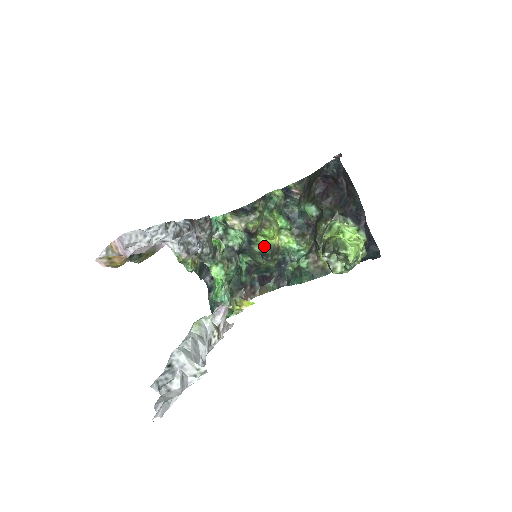
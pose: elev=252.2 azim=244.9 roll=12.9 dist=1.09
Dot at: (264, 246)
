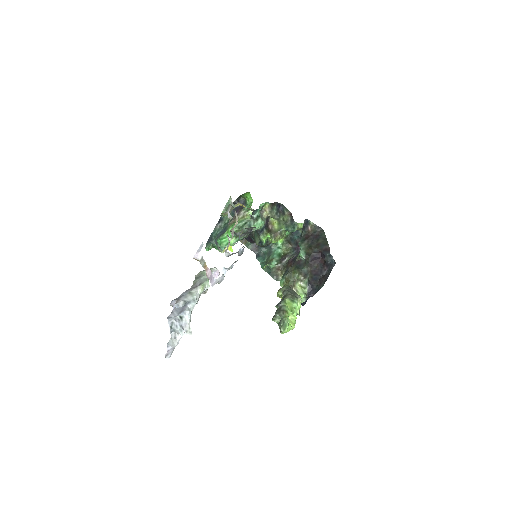
Dot at: (266, 240)
